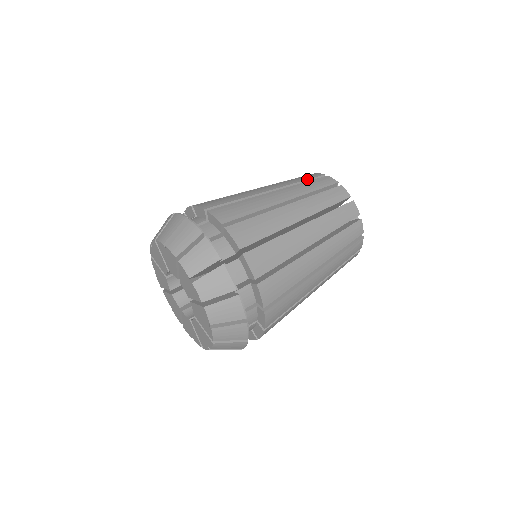
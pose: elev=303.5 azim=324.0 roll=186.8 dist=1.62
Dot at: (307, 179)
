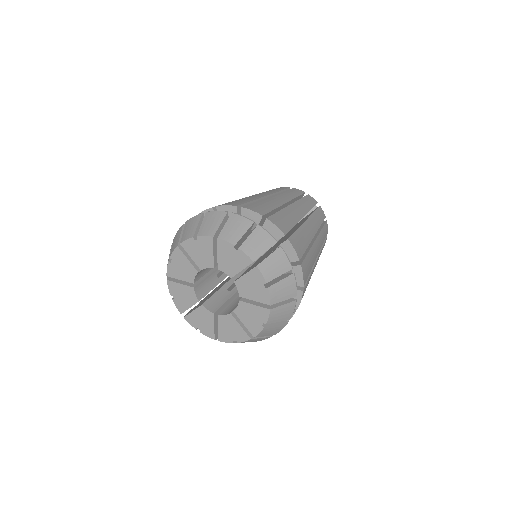
Dot at: occluded
